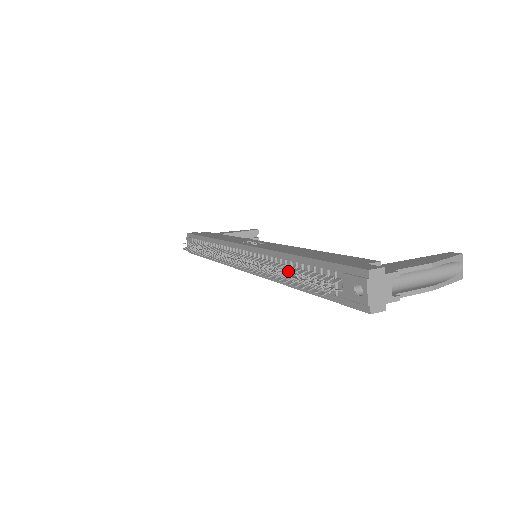
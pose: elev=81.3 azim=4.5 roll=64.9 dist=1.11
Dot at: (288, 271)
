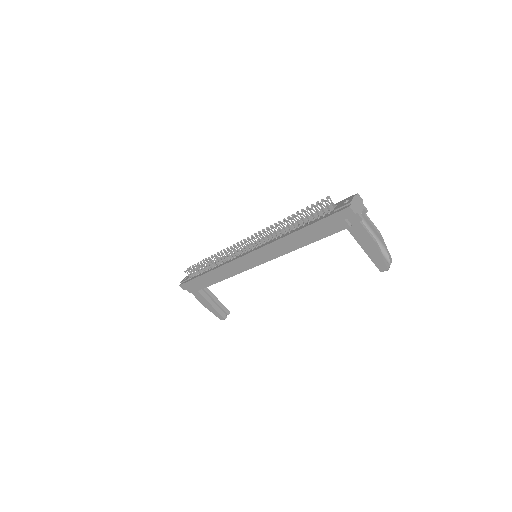
Dot at: (297, 219)
